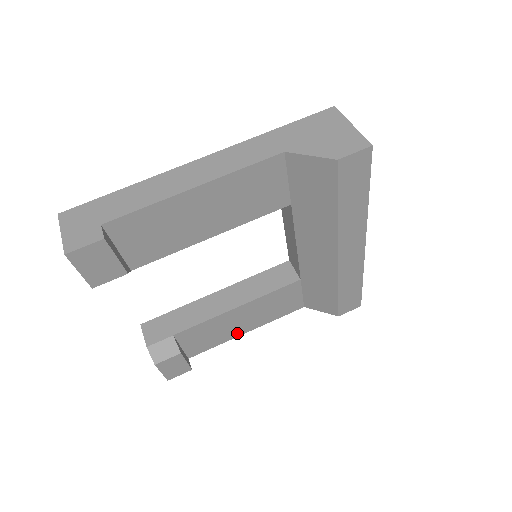
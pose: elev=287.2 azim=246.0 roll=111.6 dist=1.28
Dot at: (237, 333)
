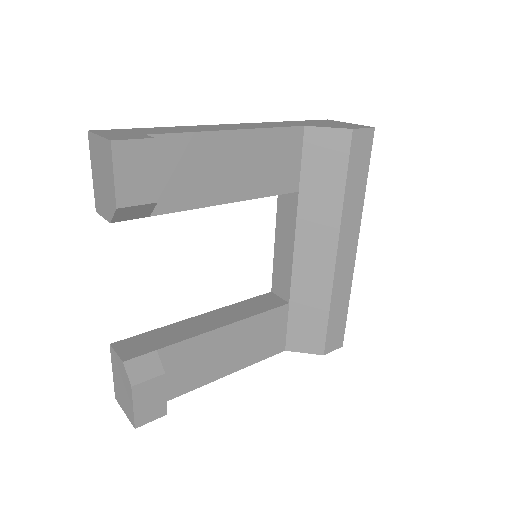
Dot at: (218, 373)
